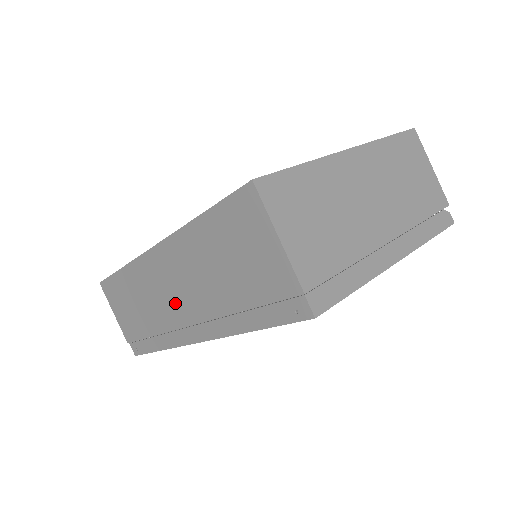
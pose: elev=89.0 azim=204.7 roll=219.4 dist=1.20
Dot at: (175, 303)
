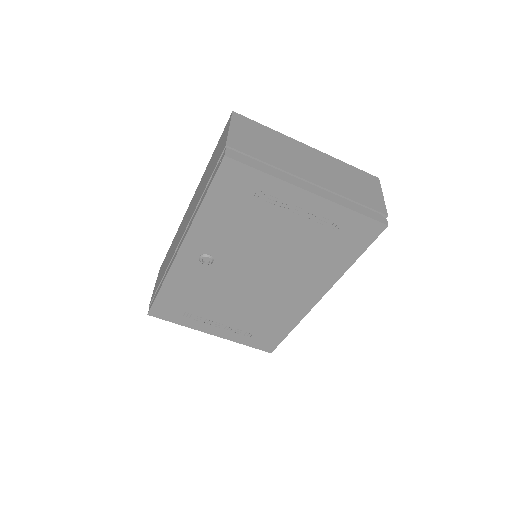
Dot at: (182, 230)
